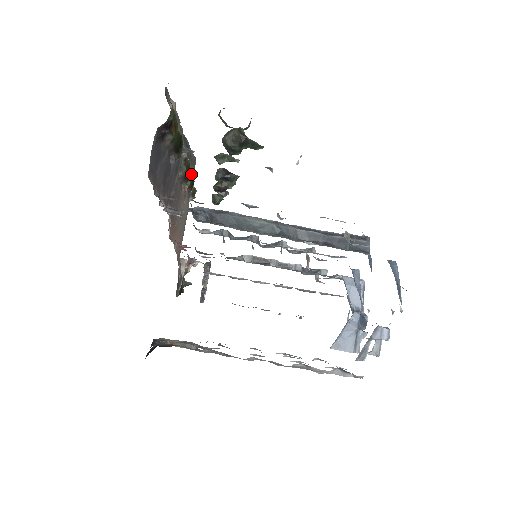
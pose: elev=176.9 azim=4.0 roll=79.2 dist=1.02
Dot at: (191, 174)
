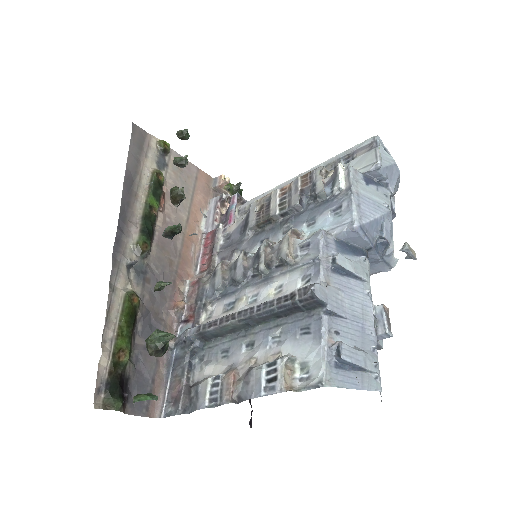
Dot at: (149, 200)
